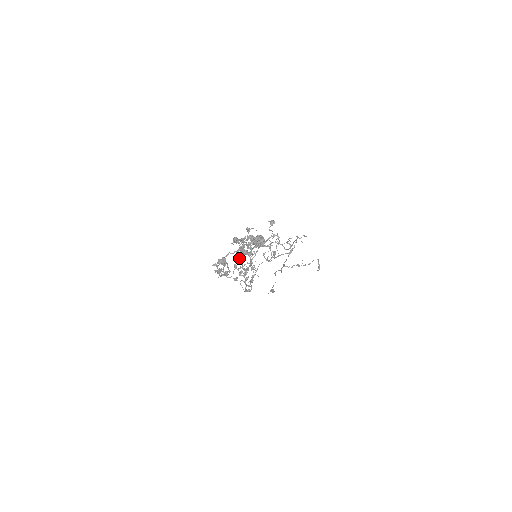
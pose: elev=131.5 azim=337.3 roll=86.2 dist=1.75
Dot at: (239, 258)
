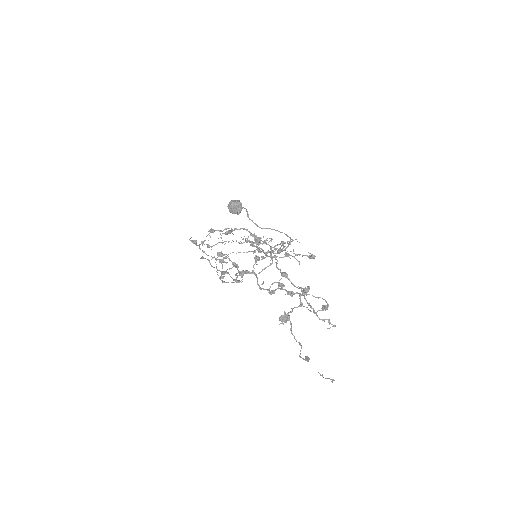
Dot at: occluded
